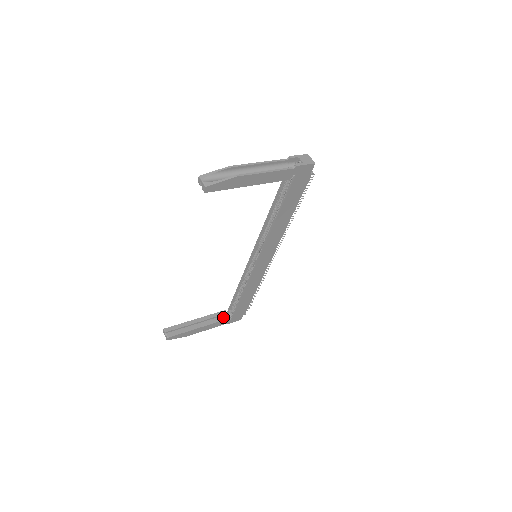
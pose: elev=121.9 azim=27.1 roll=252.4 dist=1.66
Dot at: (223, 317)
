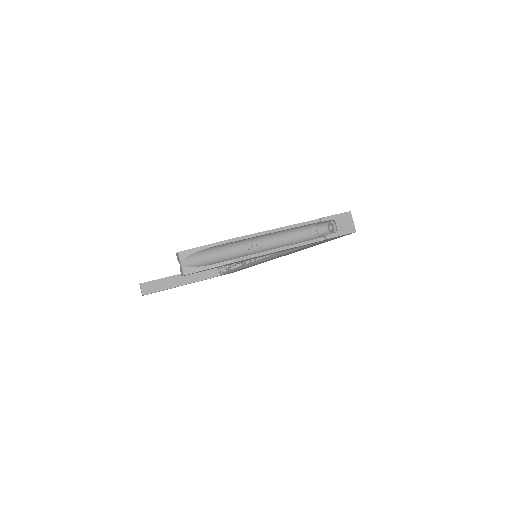
Dot at: (211, 274)
